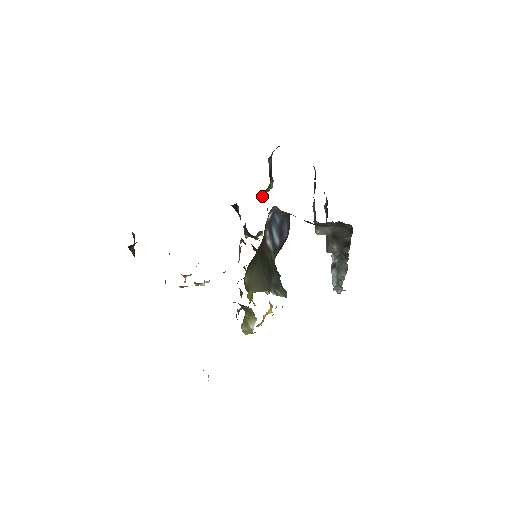
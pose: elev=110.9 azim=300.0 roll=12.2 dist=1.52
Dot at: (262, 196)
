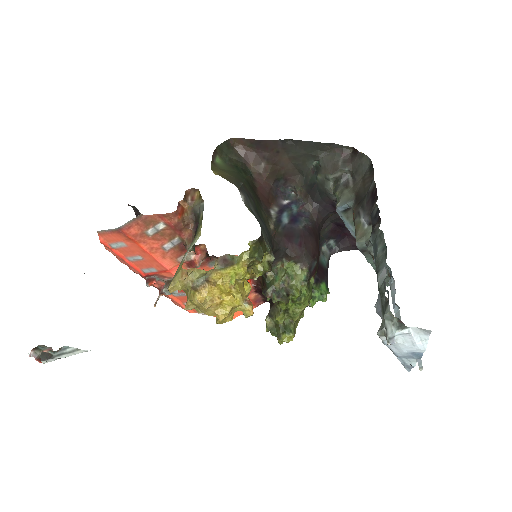
Dot at: occluded
